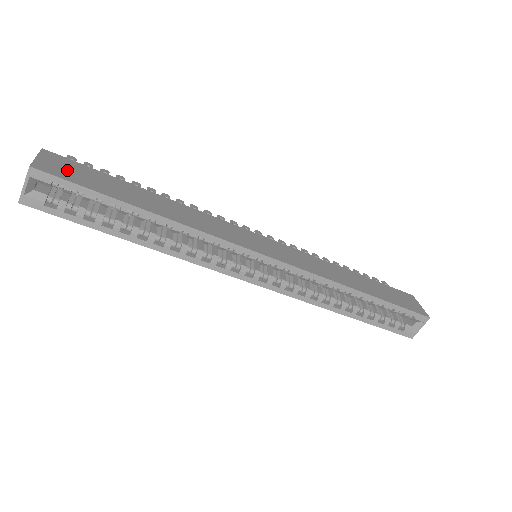
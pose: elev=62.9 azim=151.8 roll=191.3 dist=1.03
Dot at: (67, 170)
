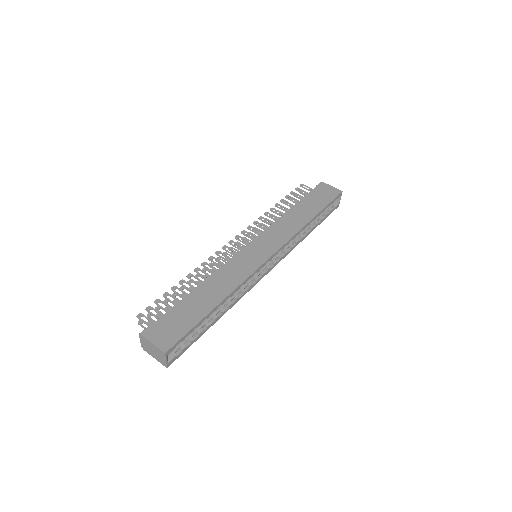
Dot at: (169, 332)
